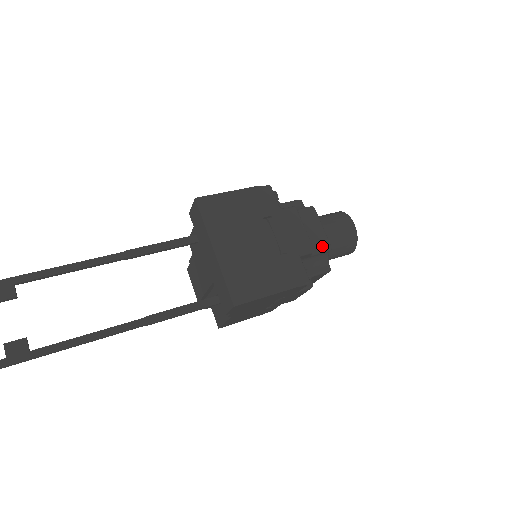
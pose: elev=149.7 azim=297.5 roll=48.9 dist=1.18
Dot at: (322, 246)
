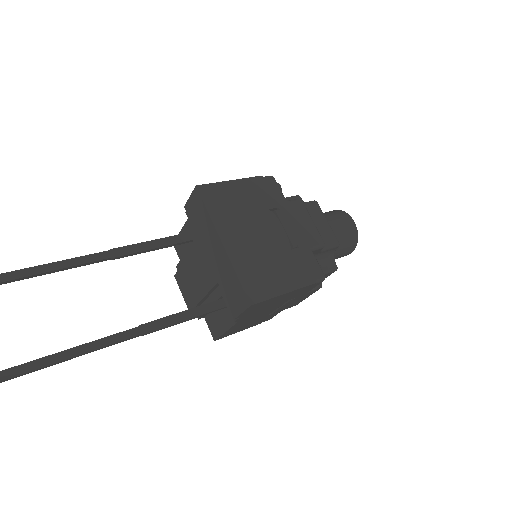
Dot at: (330, 241)
